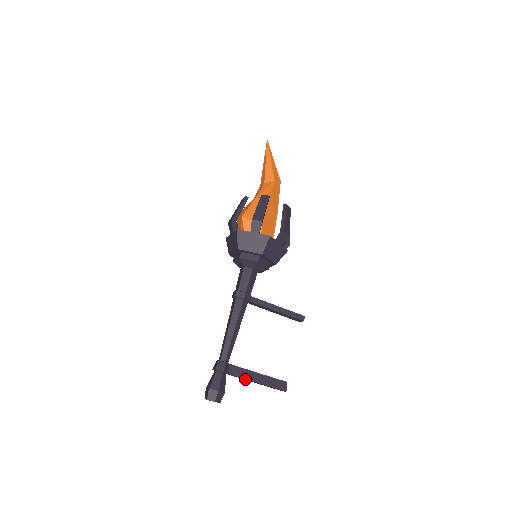
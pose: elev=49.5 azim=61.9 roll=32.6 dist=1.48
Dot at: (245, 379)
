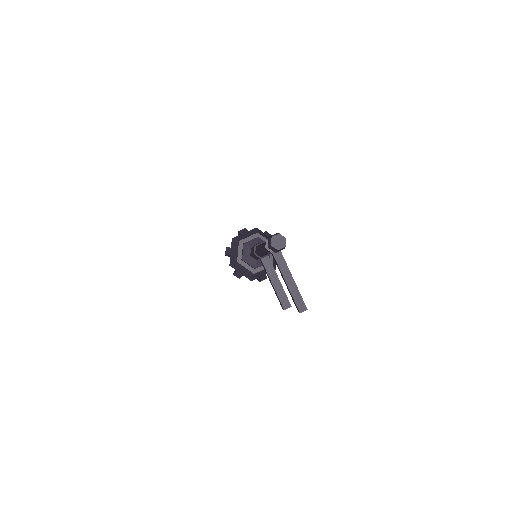
Dot at: (285, 269)
